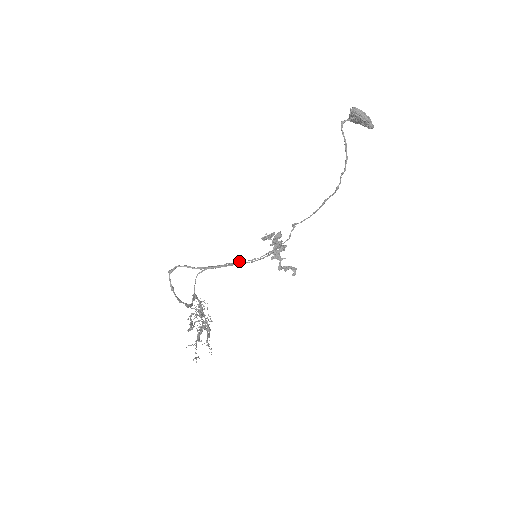
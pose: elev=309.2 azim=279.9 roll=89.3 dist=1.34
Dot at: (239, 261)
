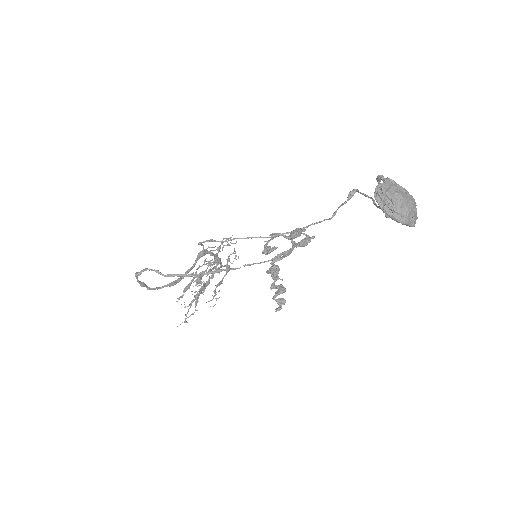
Dot at: (251, 237)
